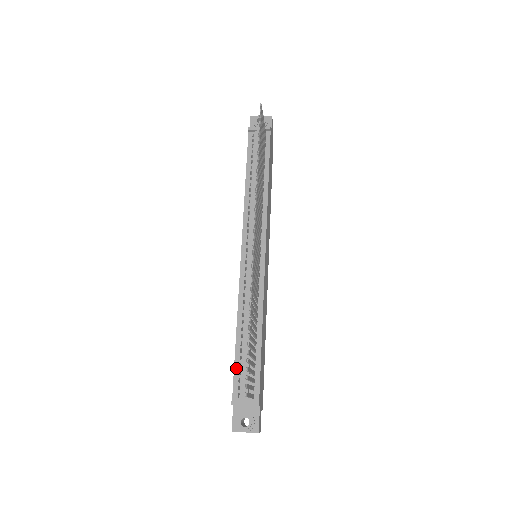
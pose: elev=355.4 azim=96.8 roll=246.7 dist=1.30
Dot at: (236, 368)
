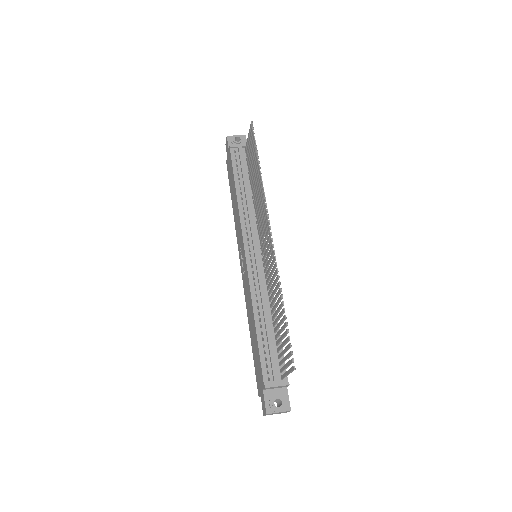
Dot at: (261, 355)
